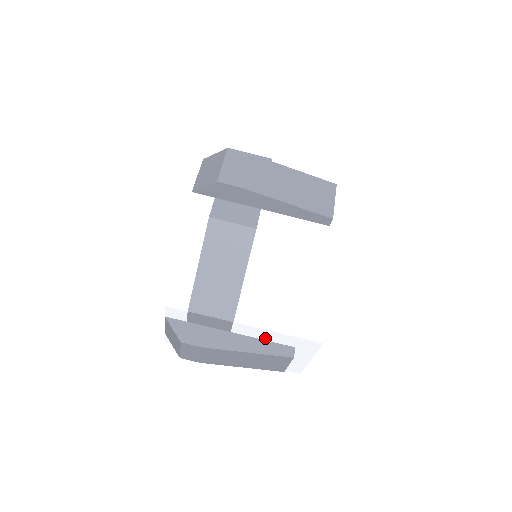
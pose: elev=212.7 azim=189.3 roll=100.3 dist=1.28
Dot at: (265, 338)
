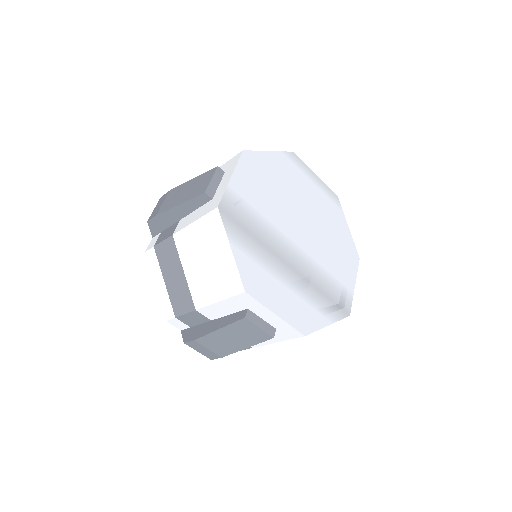
Dot at: (227, 312)
